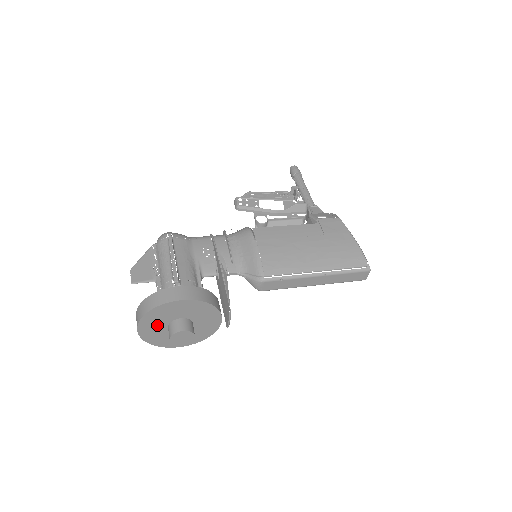
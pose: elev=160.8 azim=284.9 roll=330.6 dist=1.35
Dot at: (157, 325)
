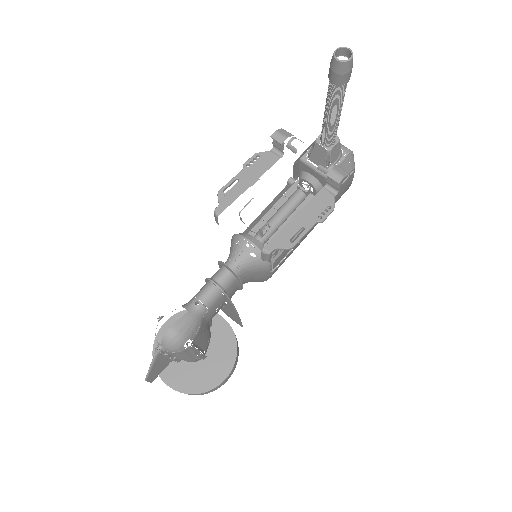
Dot at: occluded
